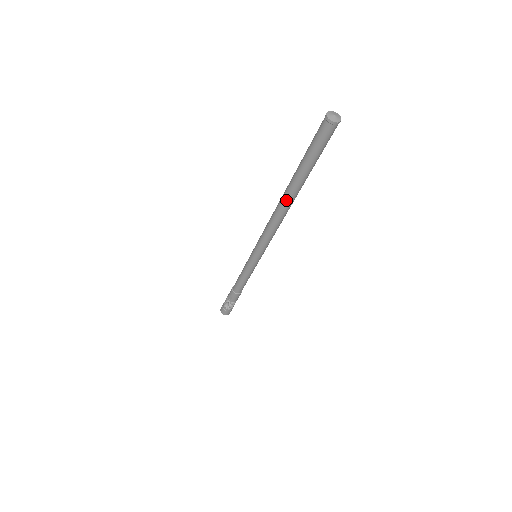
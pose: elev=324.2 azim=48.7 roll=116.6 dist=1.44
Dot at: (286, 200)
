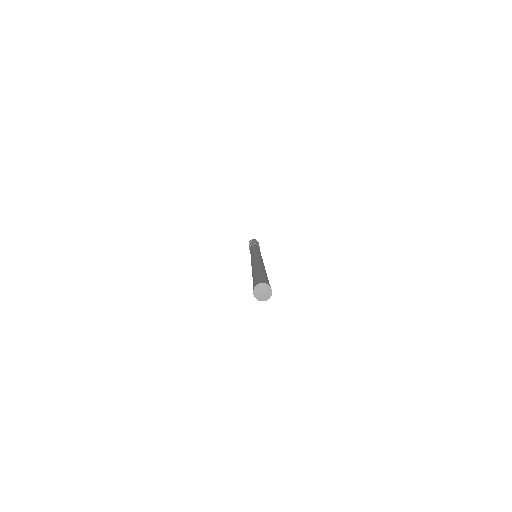
Dot at: occluded
